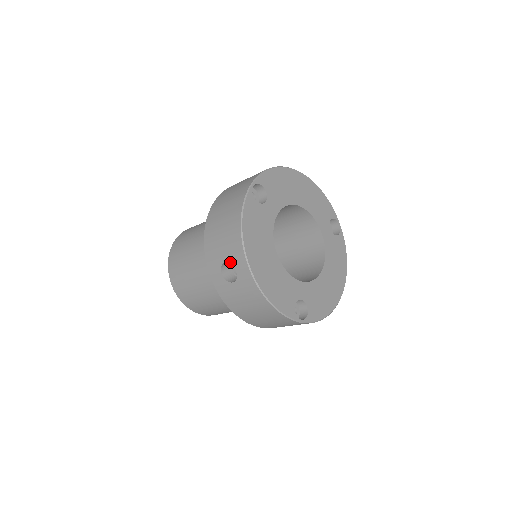
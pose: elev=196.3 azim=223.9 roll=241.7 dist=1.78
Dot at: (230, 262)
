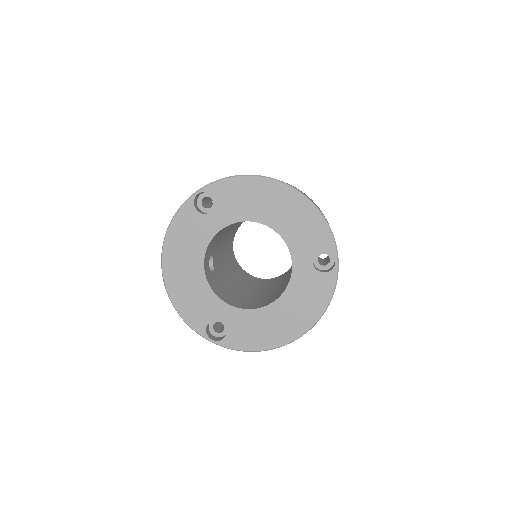
Dot at: occluded
